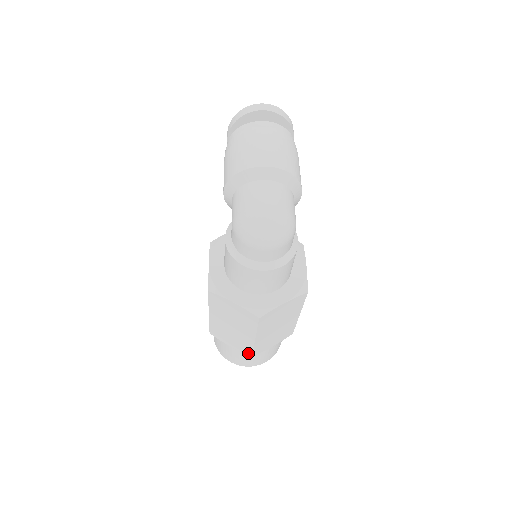
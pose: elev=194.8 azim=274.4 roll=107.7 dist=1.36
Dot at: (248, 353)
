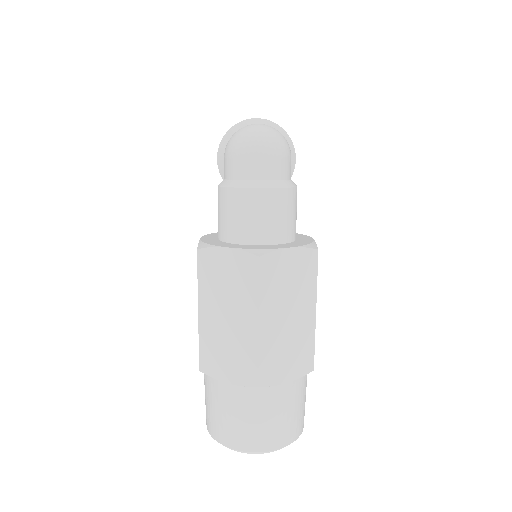
Dot at: (252, 379)
